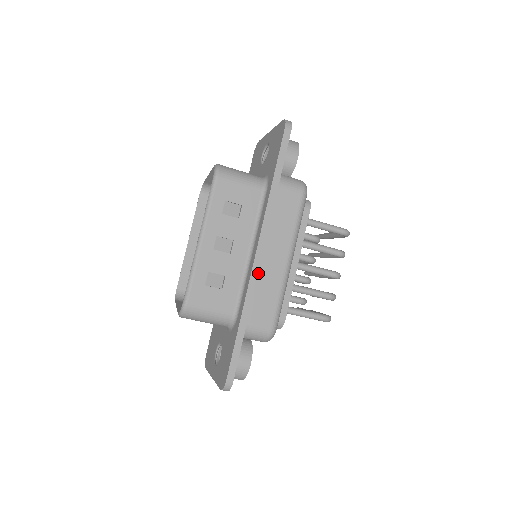
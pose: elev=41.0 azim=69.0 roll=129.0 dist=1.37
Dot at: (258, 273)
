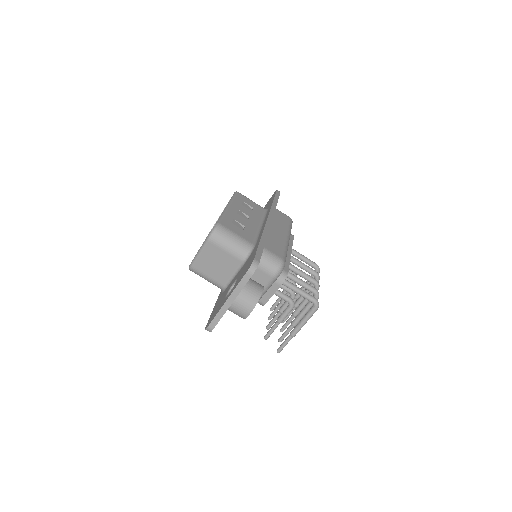
Dot at: (269, 231)
